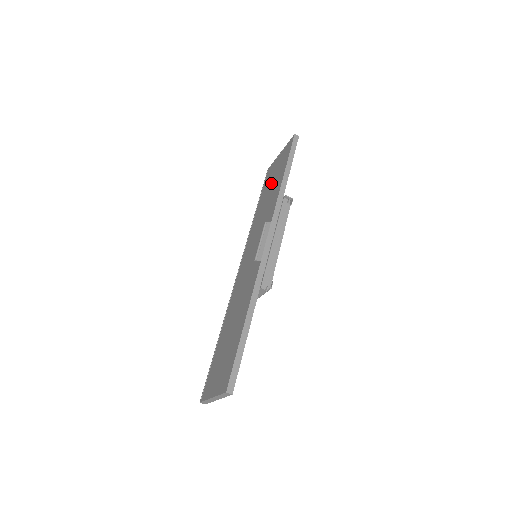
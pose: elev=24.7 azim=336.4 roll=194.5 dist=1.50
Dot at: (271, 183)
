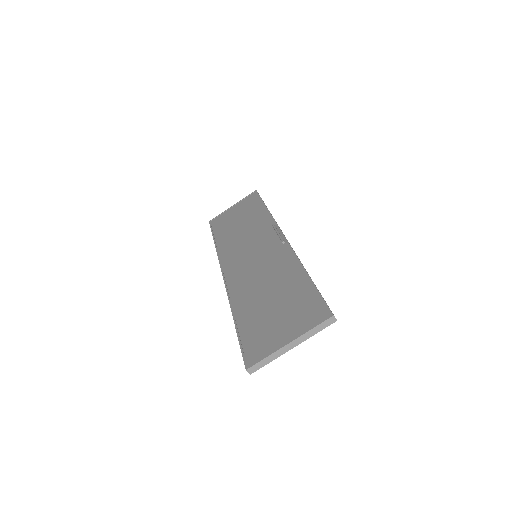
Dot at: (236, 219)
